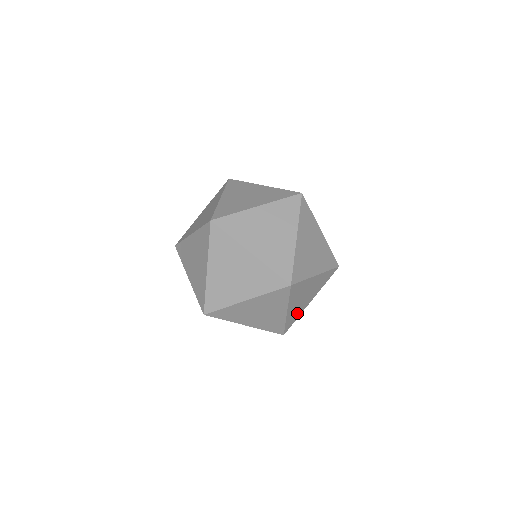
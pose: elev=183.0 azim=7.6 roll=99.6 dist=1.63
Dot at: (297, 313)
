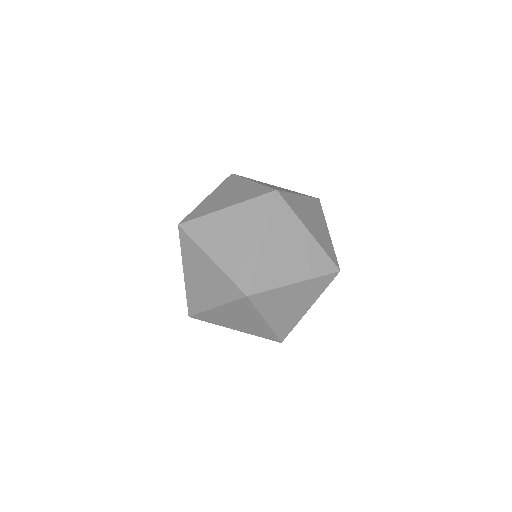
Dot at: (290, 321)
